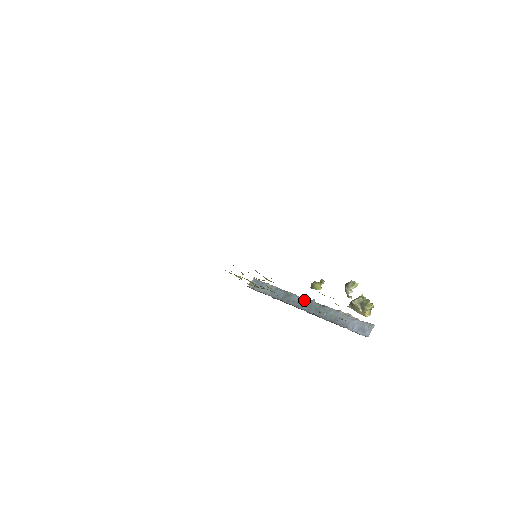
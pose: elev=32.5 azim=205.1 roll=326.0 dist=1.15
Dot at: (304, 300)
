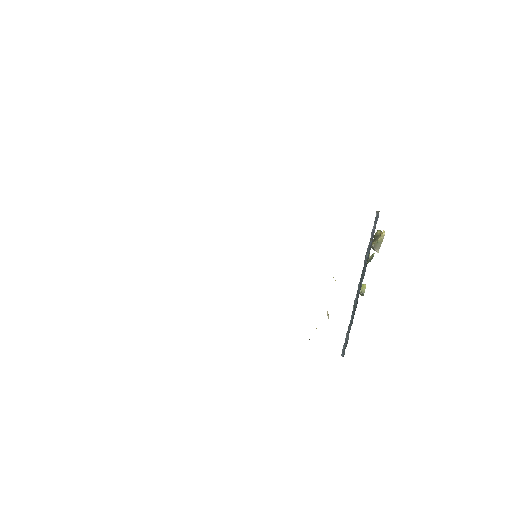
Dot at: (358, 287)
